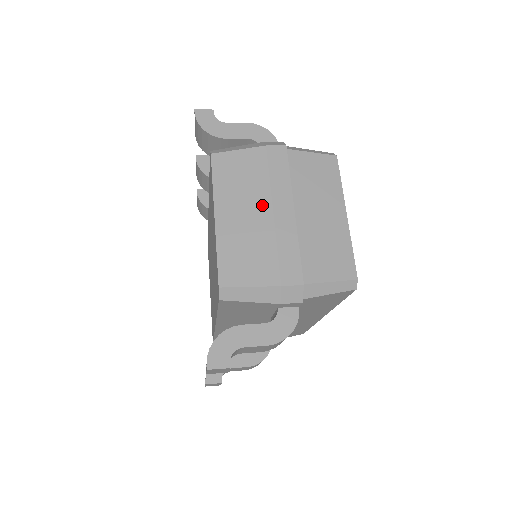
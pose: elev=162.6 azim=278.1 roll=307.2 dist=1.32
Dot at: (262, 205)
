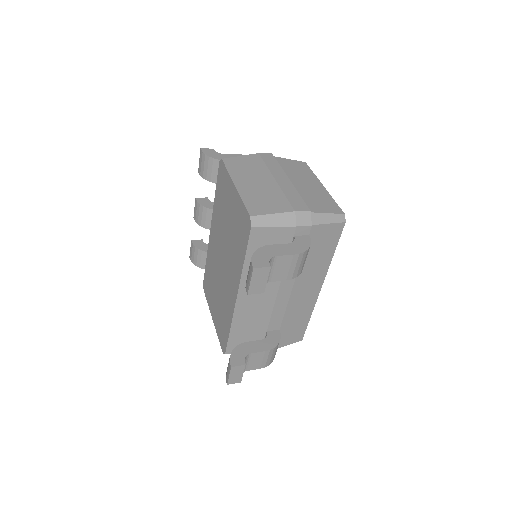
Dot at: (266, 177)
